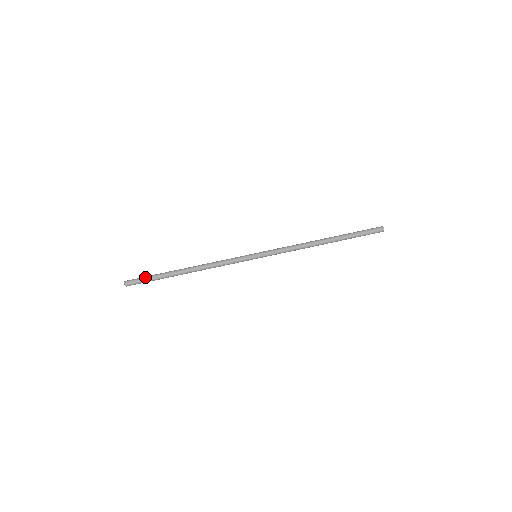
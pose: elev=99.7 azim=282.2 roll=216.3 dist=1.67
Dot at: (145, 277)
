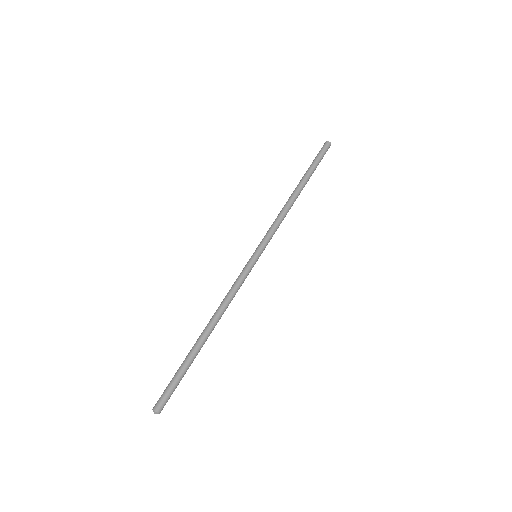
Dot at: (174, 383)
